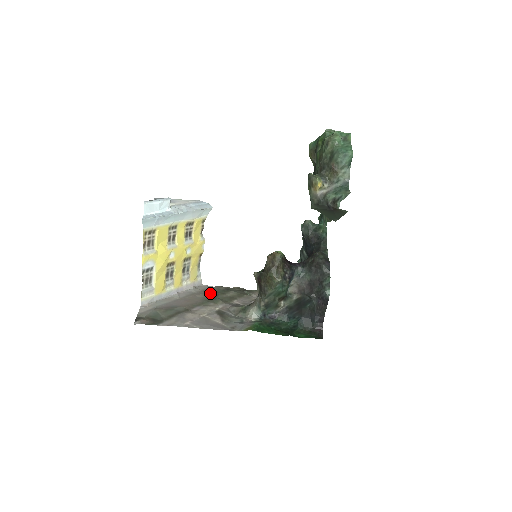
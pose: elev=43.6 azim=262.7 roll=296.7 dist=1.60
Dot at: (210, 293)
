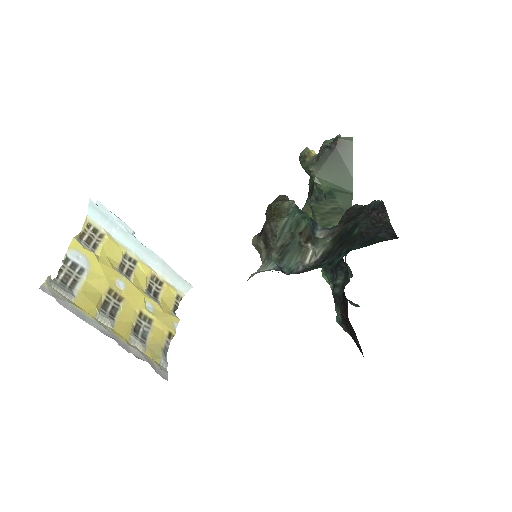
Dot at: occluded
